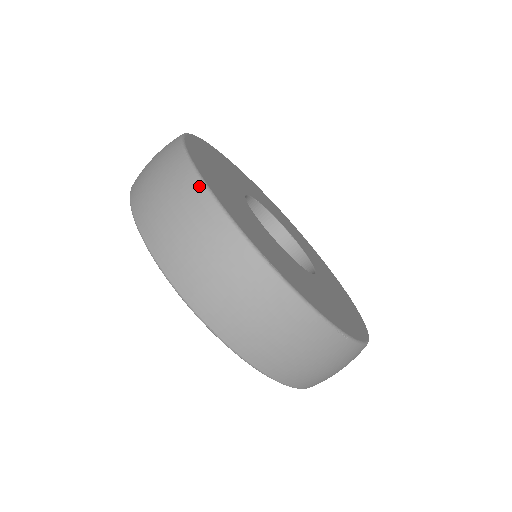
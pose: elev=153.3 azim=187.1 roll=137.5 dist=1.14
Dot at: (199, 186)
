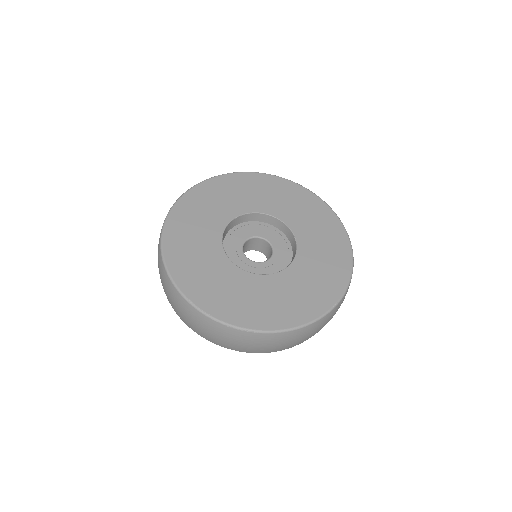
Dot at: (286, 334)
